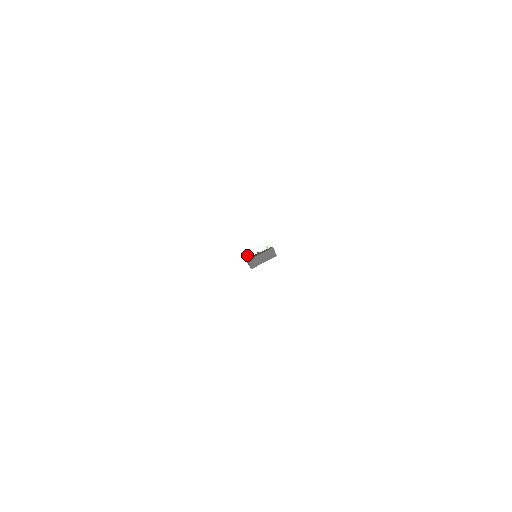
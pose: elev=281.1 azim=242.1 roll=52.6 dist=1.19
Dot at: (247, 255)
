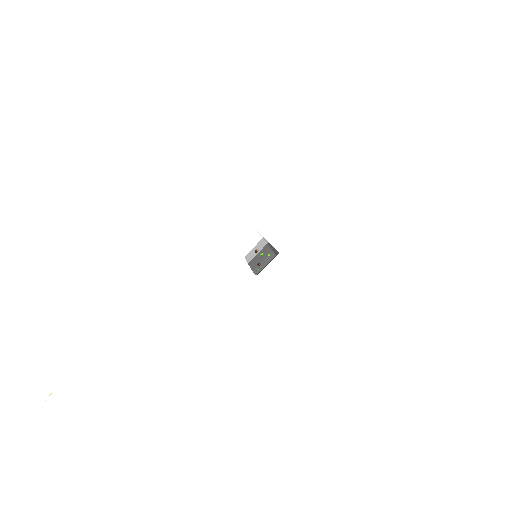
Dot at: (245, 255)
